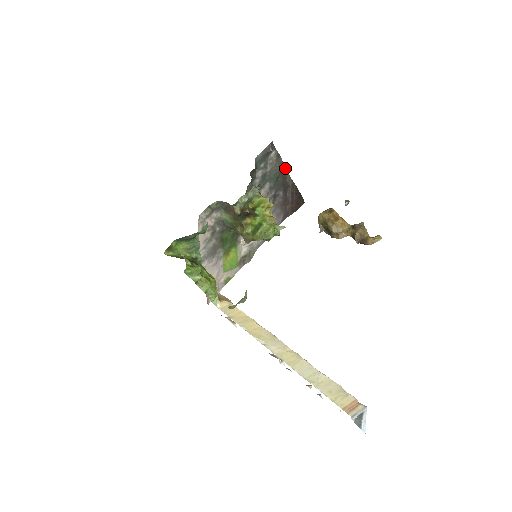
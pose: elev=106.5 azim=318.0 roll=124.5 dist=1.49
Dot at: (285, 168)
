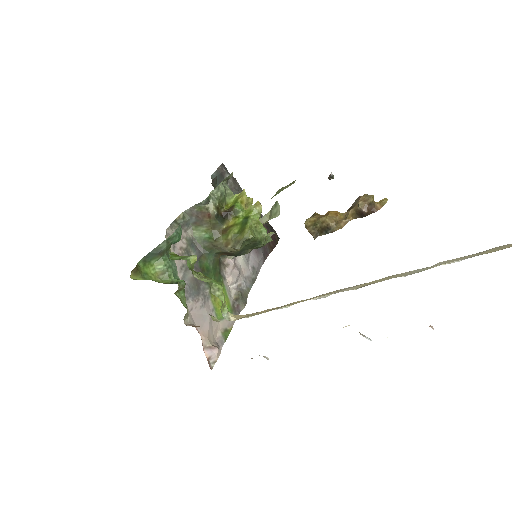
Dot at: occluded
